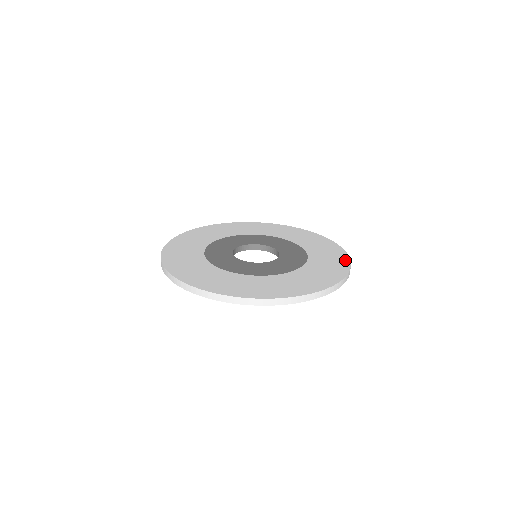
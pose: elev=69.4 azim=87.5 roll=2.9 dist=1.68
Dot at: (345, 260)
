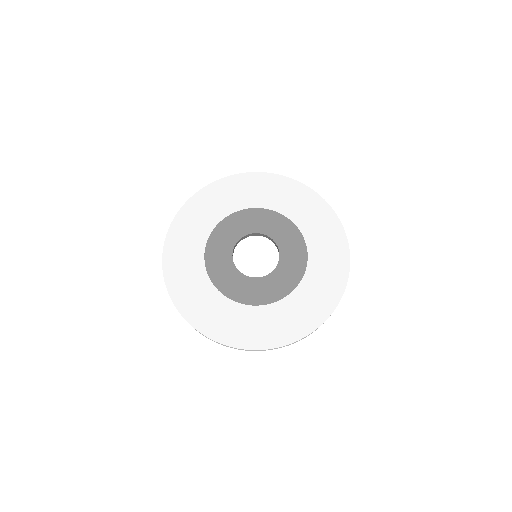
Dot at: (345, 262)
